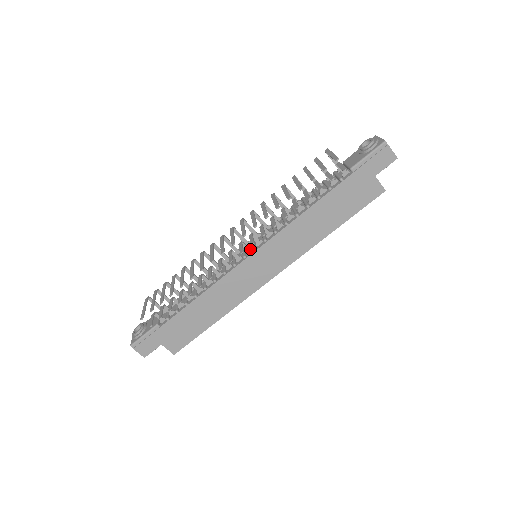
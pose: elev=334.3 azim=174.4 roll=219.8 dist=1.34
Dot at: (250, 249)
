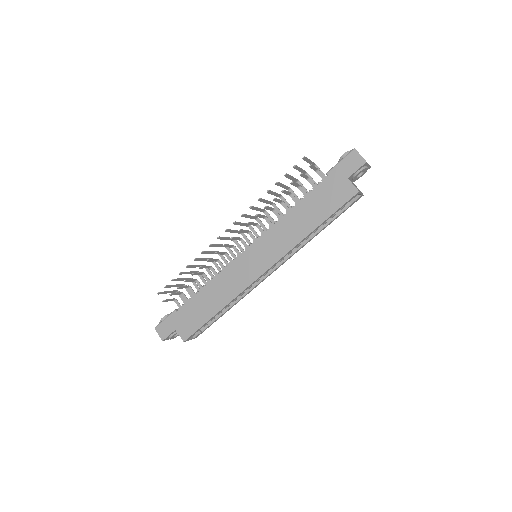
Dot at: (248, 246)
